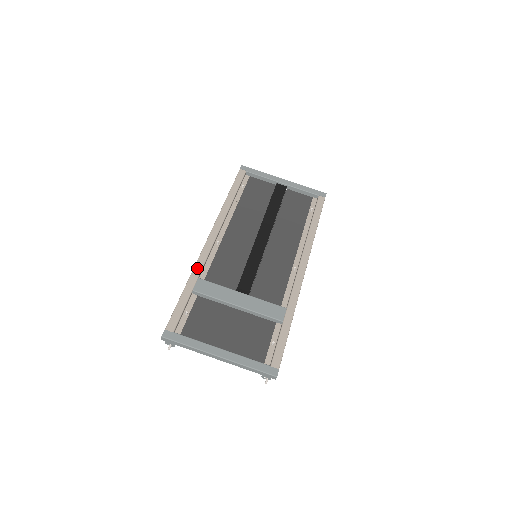
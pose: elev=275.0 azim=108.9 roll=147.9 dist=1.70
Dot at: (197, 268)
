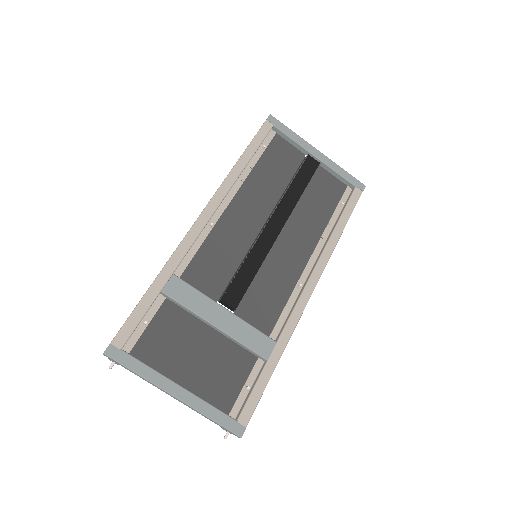
Dot at: (175, 258)
